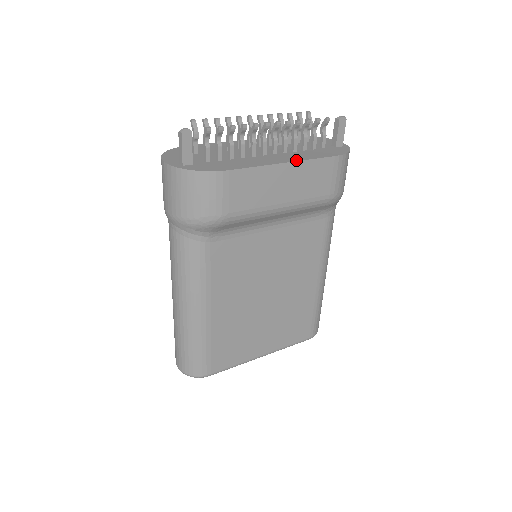
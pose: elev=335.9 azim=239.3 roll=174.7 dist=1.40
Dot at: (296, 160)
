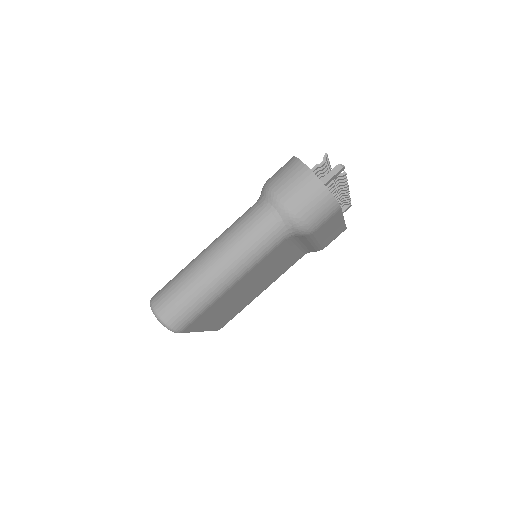
Dot at: (344, 220)
